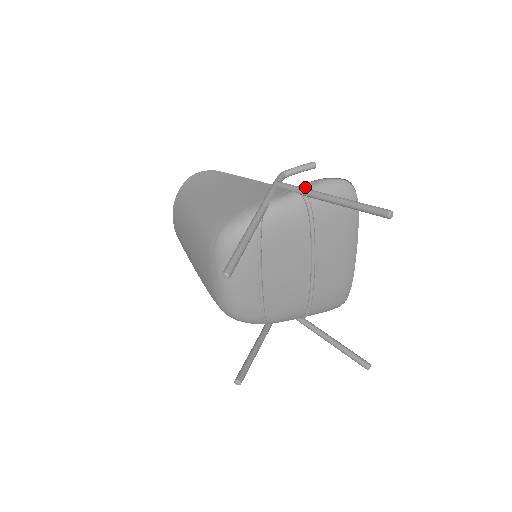
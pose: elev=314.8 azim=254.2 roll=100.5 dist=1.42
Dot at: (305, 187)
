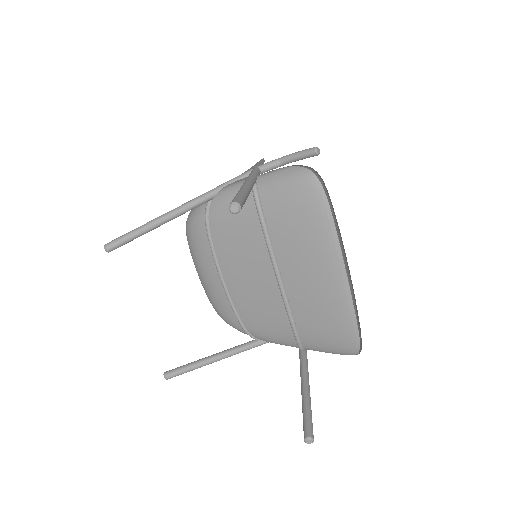
Dot at: (262, 174)
